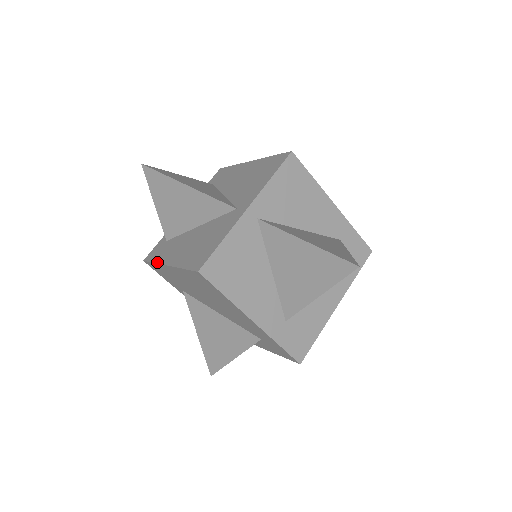
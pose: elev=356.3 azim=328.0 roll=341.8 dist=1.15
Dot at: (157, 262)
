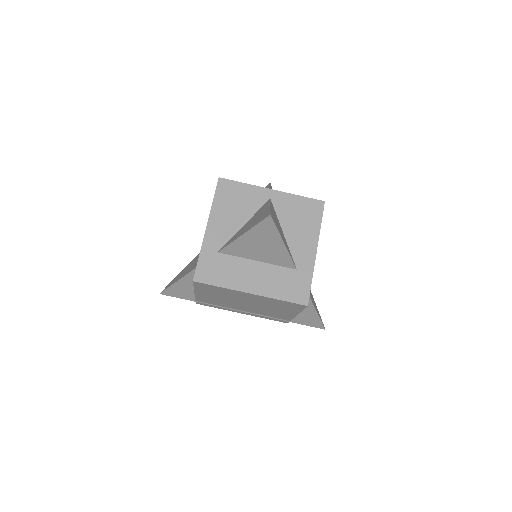
Dot at: occluded
